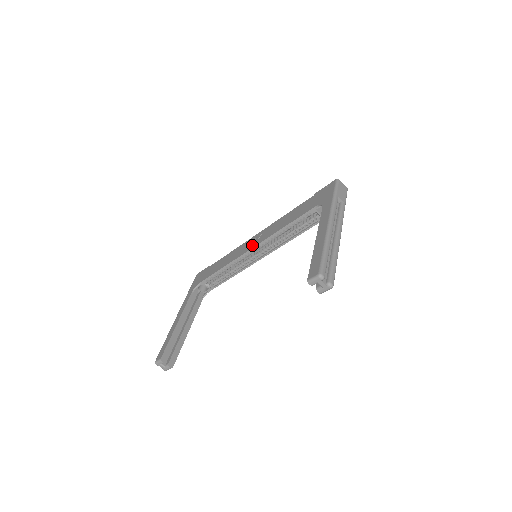
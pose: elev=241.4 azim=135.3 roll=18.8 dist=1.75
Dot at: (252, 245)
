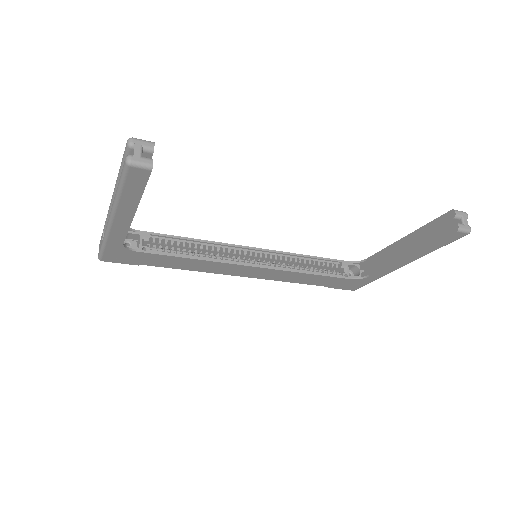
Dot at: occluded
